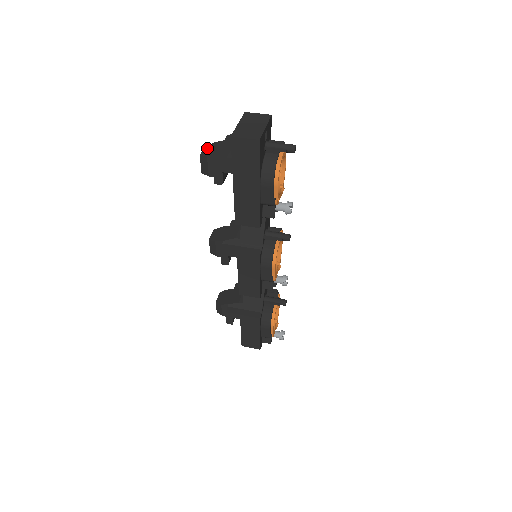
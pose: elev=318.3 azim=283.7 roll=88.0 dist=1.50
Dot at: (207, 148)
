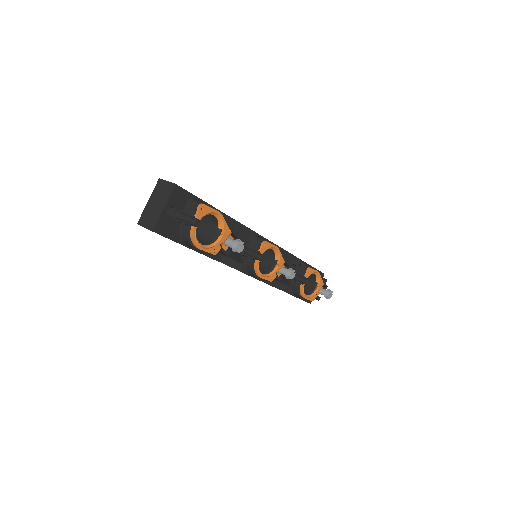
Dot at: occluded
